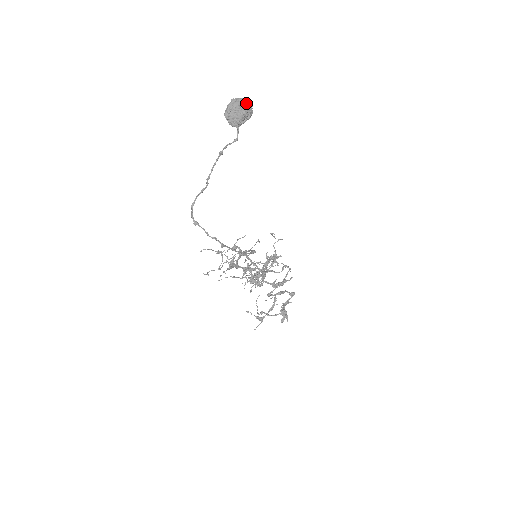
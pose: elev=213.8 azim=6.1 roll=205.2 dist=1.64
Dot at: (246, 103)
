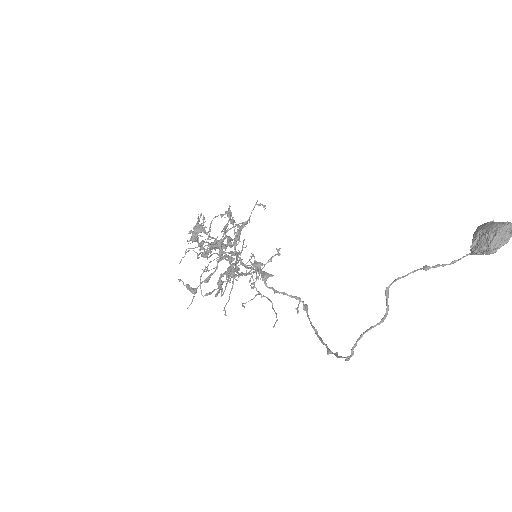
Dot at: occluded
